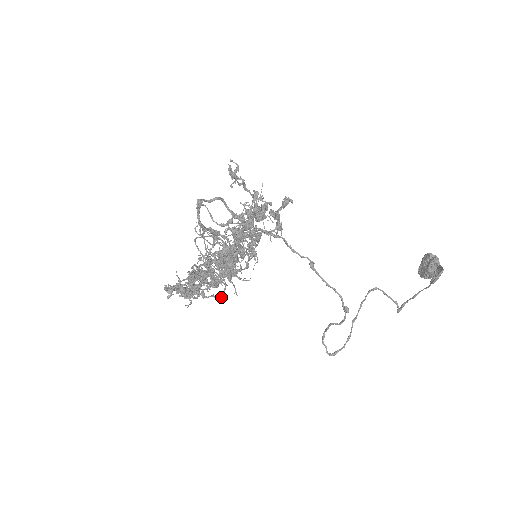
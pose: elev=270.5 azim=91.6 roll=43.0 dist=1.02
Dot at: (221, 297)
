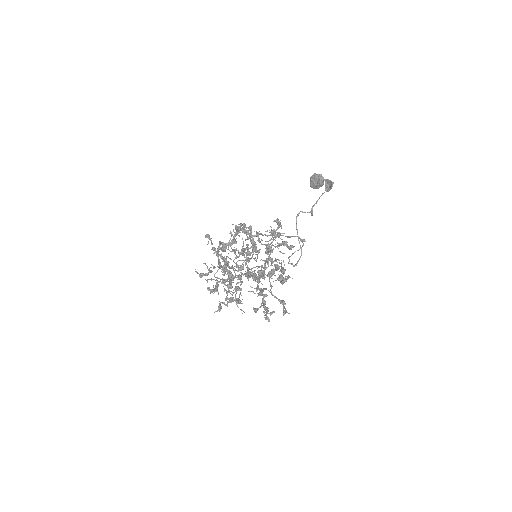
Dot at: occluded
